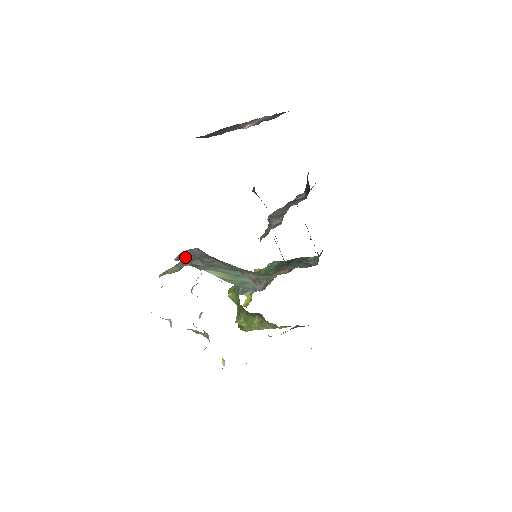
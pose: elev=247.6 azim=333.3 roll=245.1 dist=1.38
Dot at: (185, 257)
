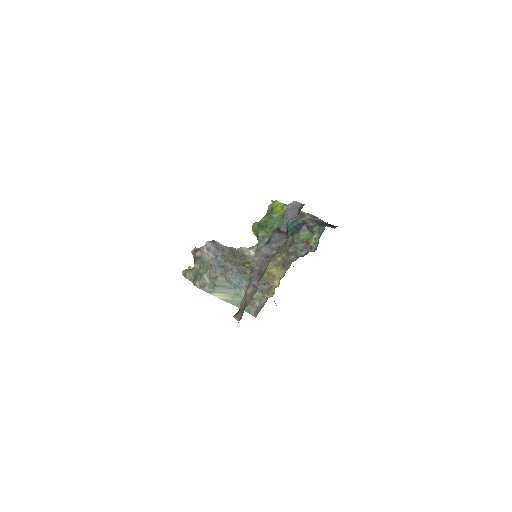
Dot at: (197, 262)
